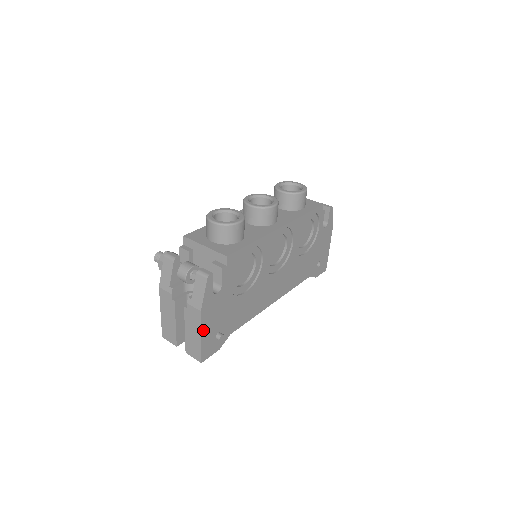
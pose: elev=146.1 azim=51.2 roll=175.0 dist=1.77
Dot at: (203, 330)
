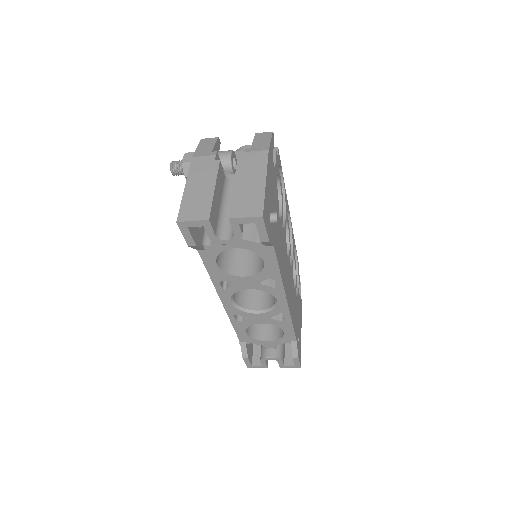
Dot at: (267, 176)
